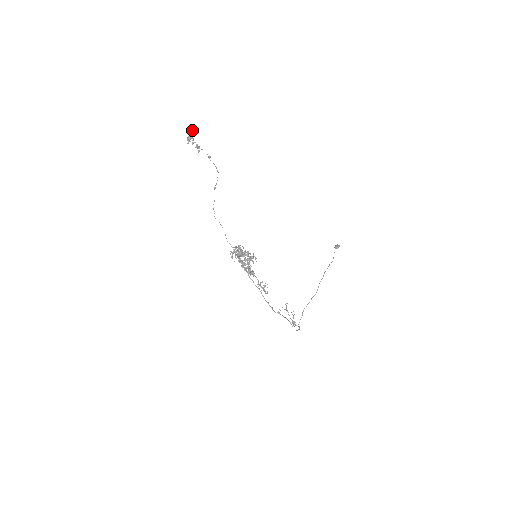
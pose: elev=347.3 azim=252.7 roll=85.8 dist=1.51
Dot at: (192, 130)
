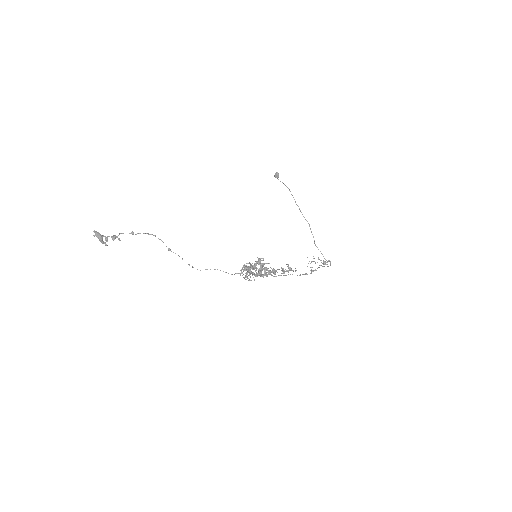
Dot at: (94, 231)
